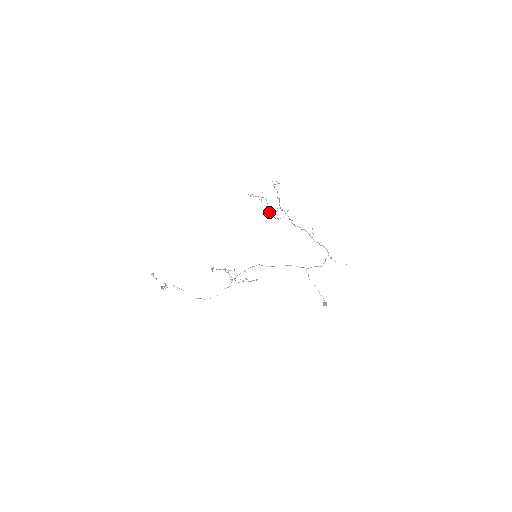
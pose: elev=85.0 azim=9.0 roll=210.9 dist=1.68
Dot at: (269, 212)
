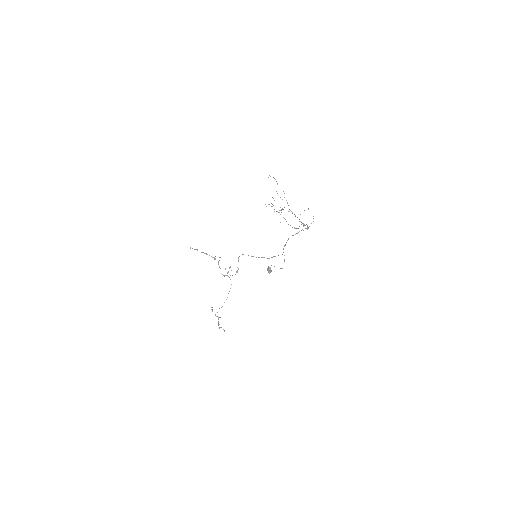
Dot at: (286, 221)
